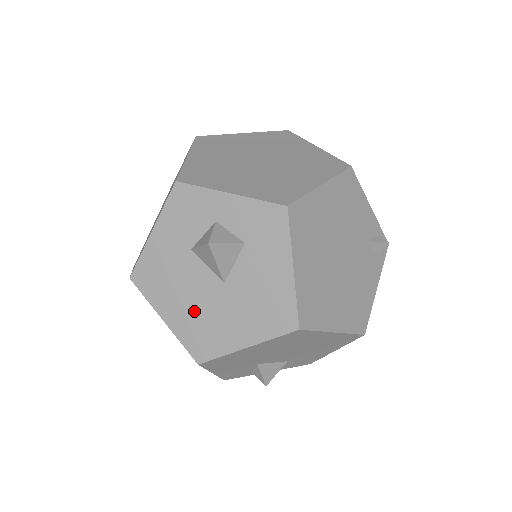
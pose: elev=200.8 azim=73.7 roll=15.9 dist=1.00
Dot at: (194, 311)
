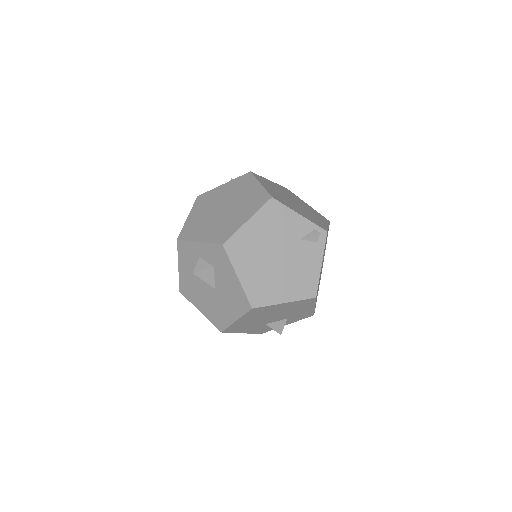
Dot at: (209, 305)
